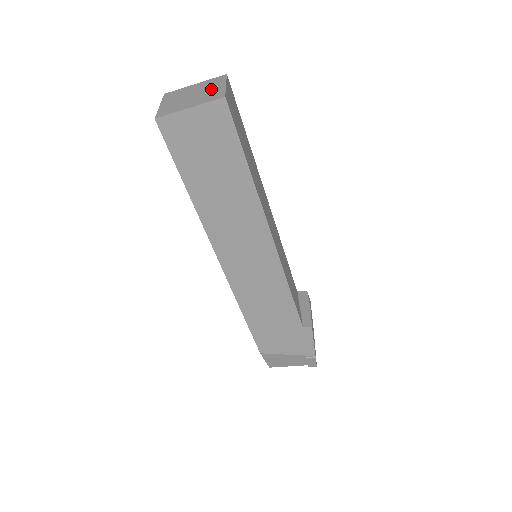
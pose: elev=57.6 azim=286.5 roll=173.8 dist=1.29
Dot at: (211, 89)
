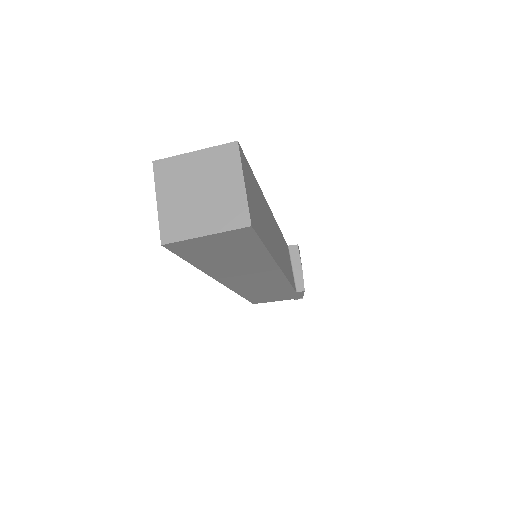
Dot at: (225, 187)
